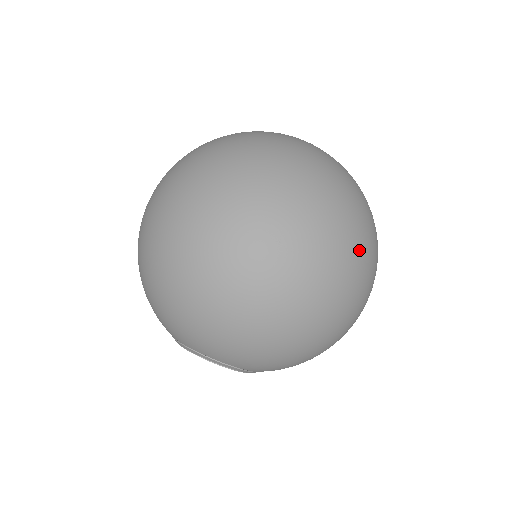
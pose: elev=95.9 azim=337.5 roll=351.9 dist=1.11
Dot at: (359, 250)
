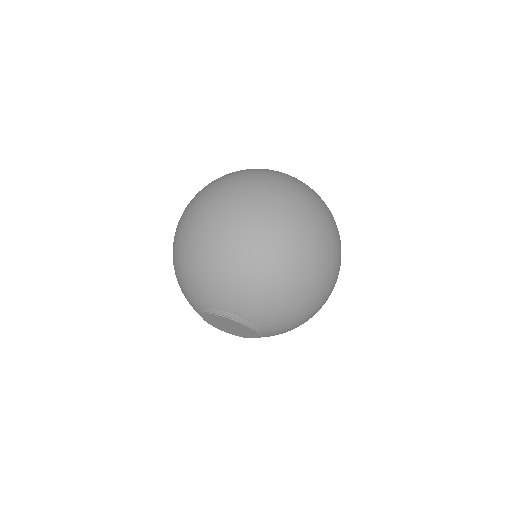
Dot at: (314, 219)
